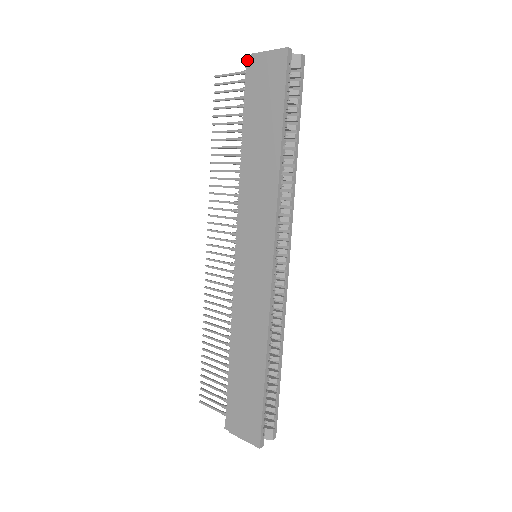
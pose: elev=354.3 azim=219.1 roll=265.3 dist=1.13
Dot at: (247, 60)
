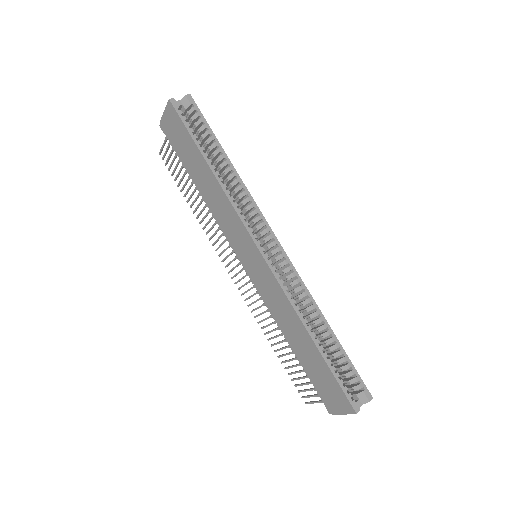
Dot at: (161, 128)
